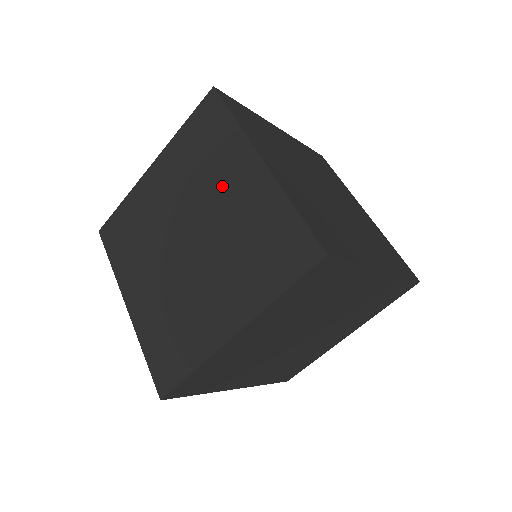
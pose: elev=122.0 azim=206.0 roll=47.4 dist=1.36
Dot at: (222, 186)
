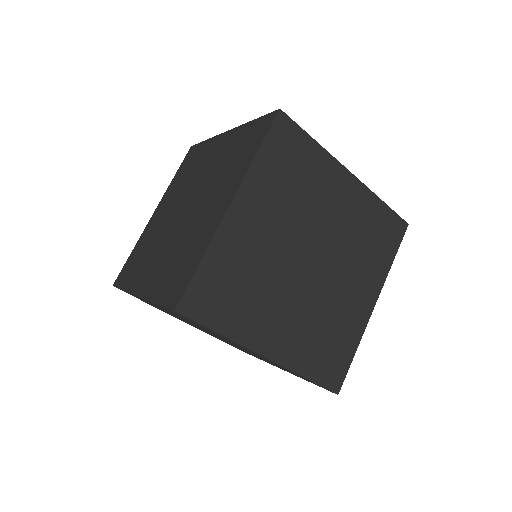
Dot at: (205, 165)
